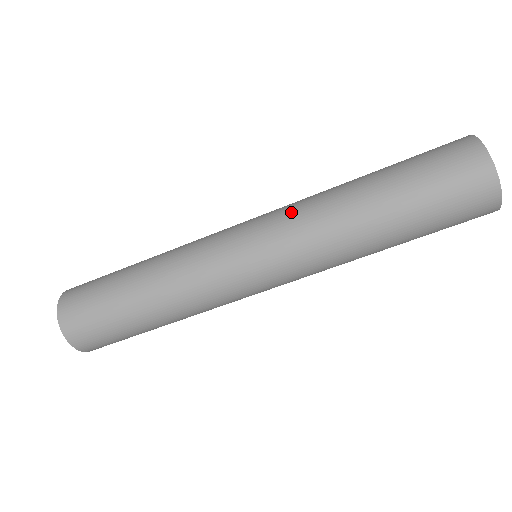
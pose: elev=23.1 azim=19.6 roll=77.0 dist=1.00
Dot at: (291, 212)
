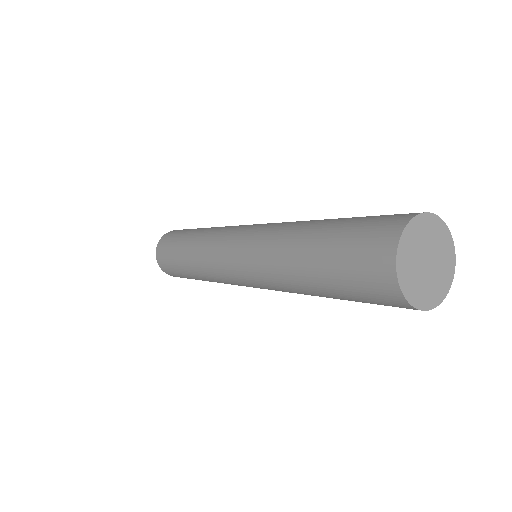
Dot at: (273, 224)
